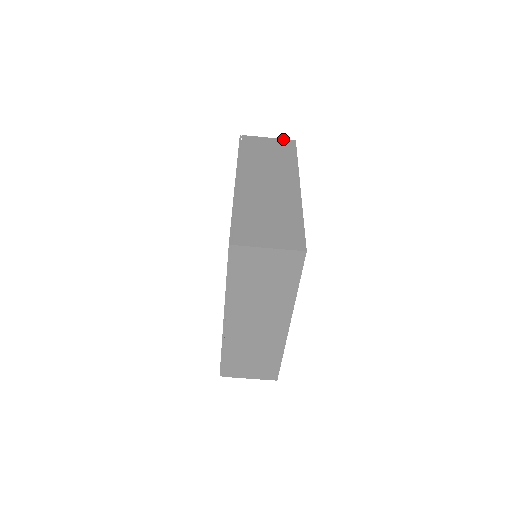
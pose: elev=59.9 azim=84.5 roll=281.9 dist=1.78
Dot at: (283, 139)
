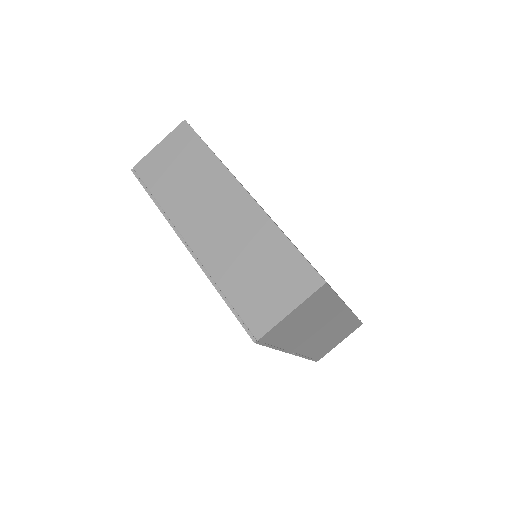
Dot at: occluded
